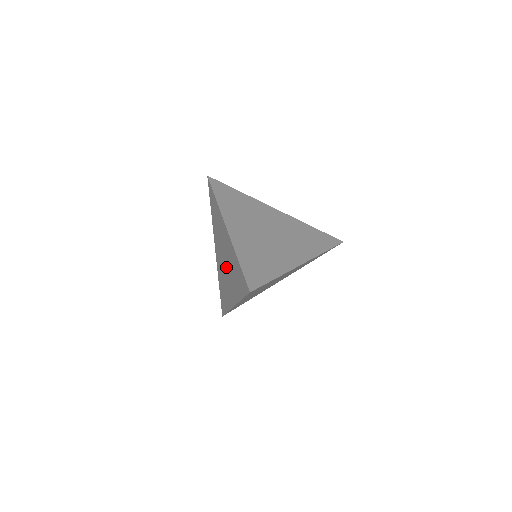
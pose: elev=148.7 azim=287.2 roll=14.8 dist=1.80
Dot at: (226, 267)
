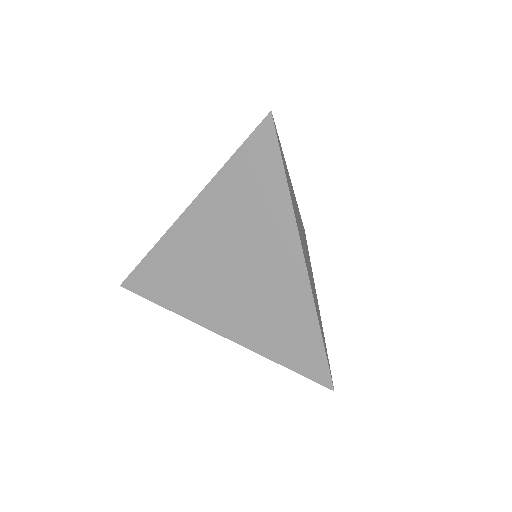
Dot at: (235, 281)
